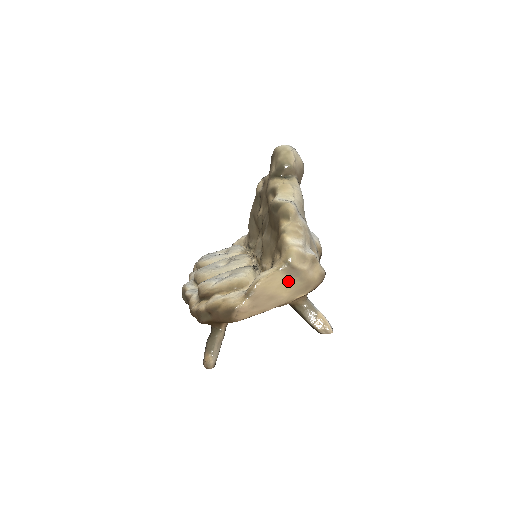
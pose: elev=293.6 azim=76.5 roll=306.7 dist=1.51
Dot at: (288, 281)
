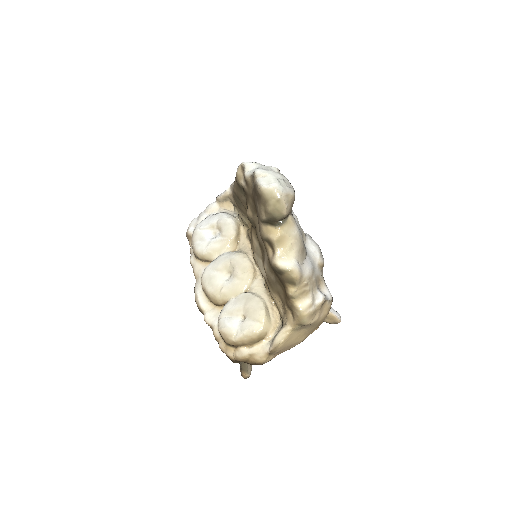
Dot at: (303, 332)
